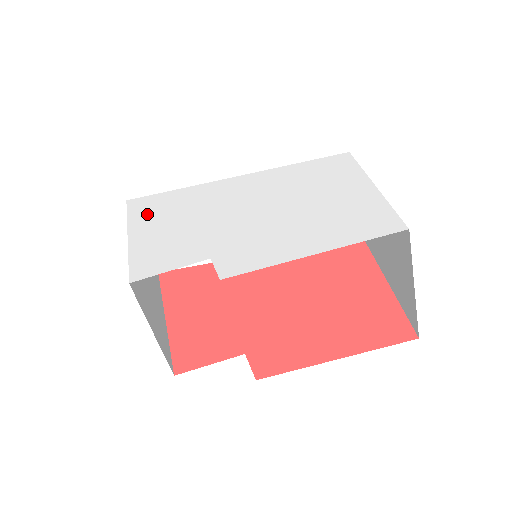
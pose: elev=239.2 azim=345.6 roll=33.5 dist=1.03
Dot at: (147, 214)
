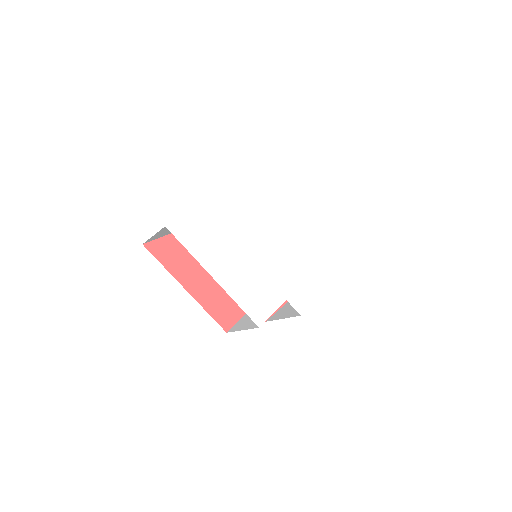
Dot at: (208, 252)
